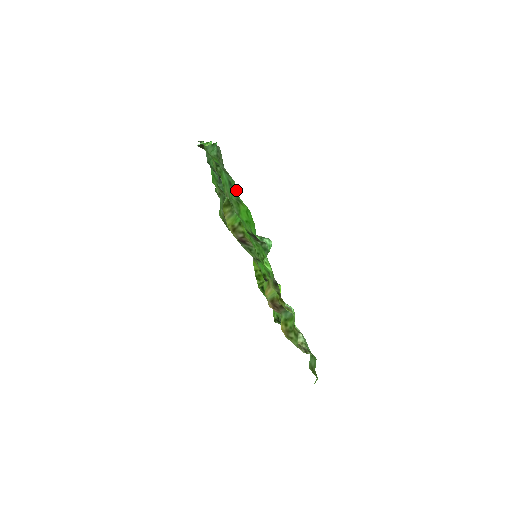
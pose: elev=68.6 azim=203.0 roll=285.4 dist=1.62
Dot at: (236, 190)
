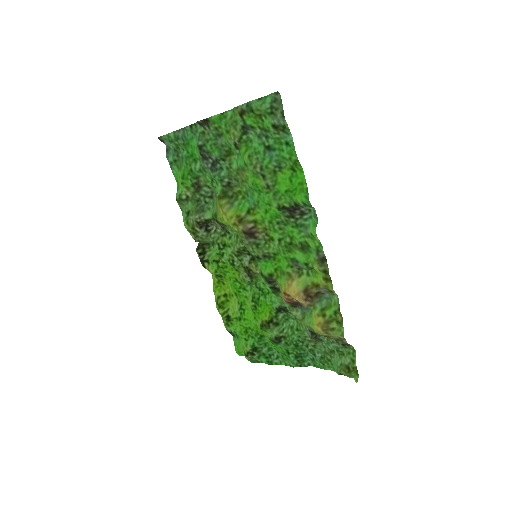
Dot at: (288, 148)
